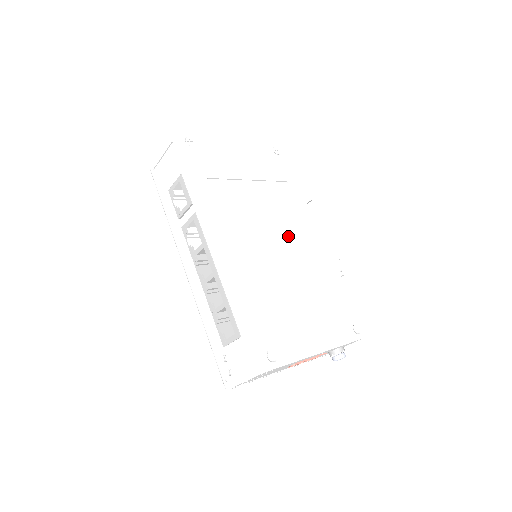
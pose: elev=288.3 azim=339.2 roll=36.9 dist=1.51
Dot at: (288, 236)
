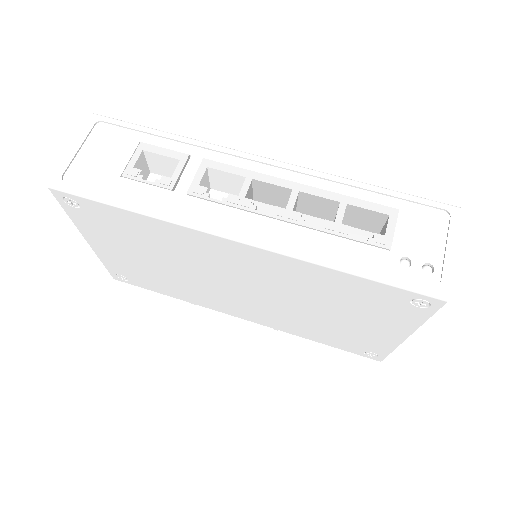
Dot at: occluded
